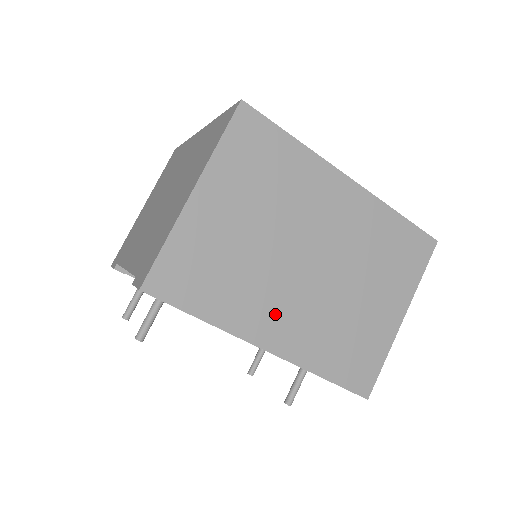
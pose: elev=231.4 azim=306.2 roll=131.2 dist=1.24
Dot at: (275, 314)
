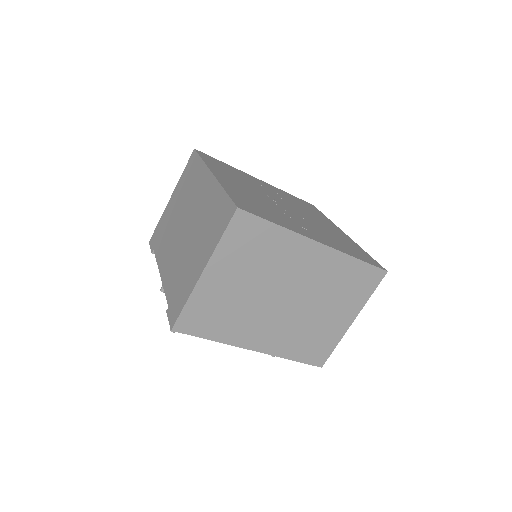
Dot at: (260, 331)
